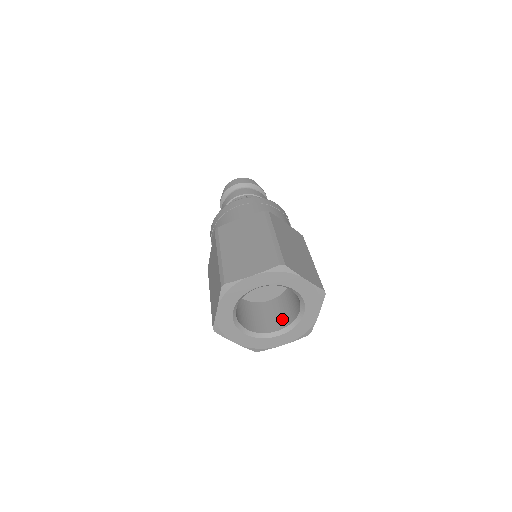
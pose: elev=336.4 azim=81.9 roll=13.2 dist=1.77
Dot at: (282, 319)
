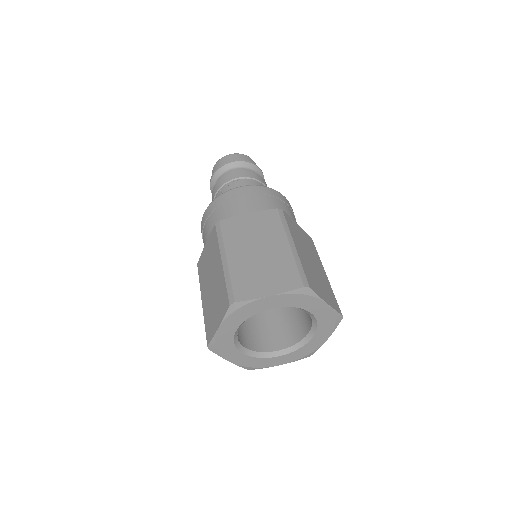
Dot at: (283, 336)
